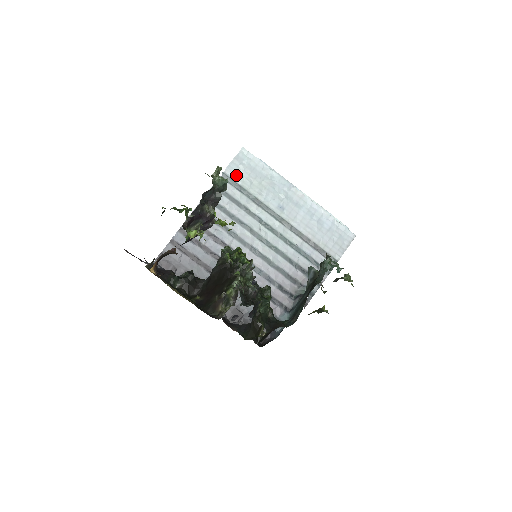
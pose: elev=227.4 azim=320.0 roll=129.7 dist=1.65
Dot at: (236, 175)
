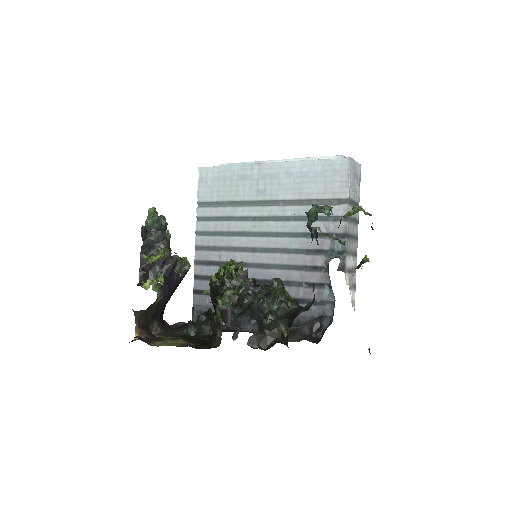
Dot at: (208, 195)
